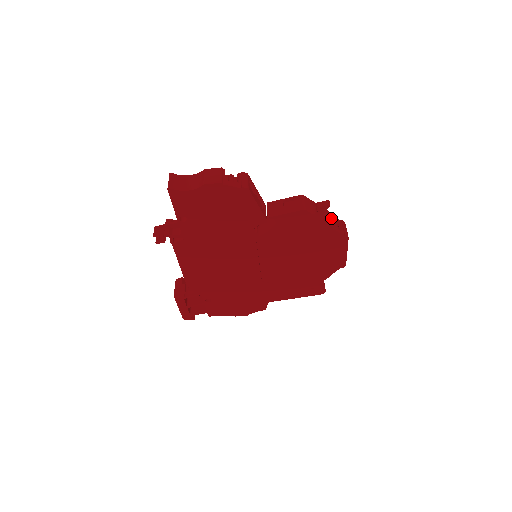
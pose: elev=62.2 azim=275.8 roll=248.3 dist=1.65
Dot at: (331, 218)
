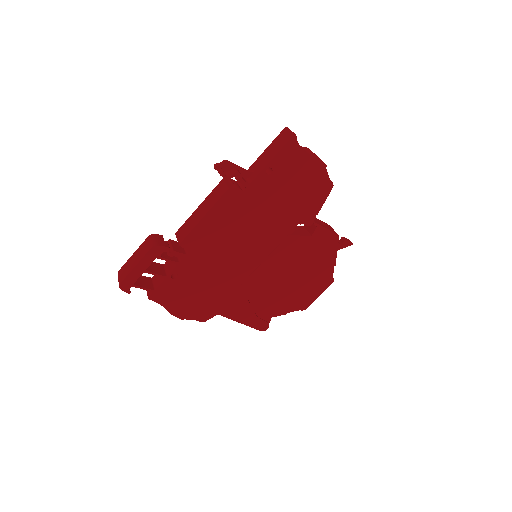
Dot at: occluded
